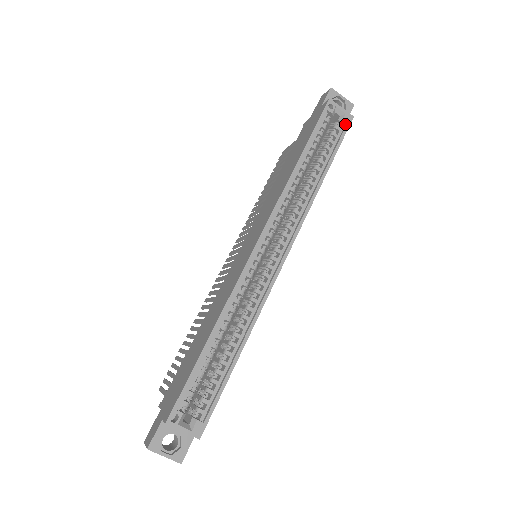
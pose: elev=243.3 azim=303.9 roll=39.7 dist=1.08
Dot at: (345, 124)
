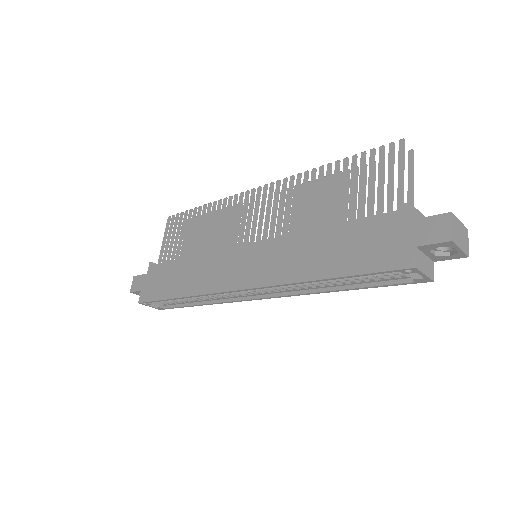
Dot at: (415, 280)
